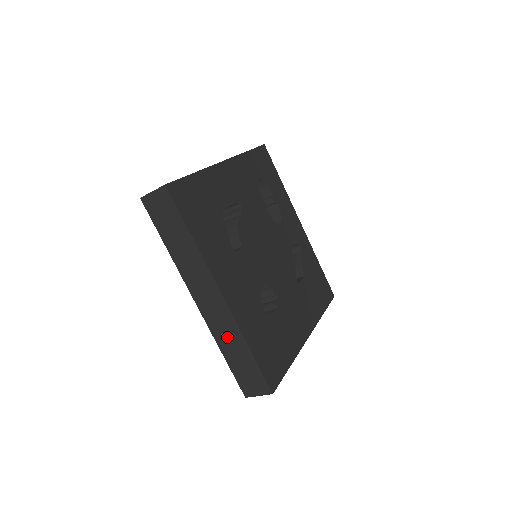
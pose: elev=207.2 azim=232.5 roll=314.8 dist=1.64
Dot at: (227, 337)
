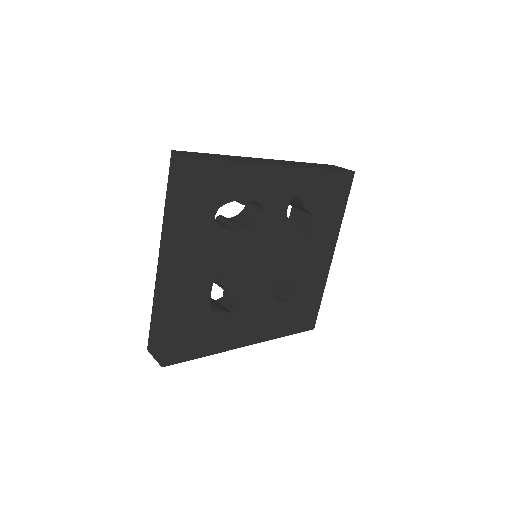
Dot at: occluded
